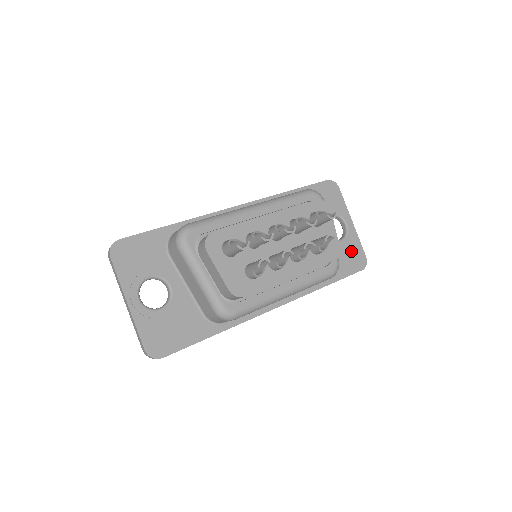
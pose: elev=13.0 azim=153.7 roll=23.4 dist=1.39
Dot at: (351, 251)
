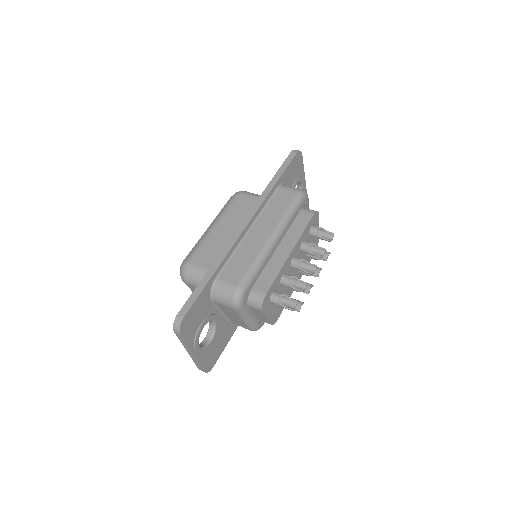
Dot at: occluded
